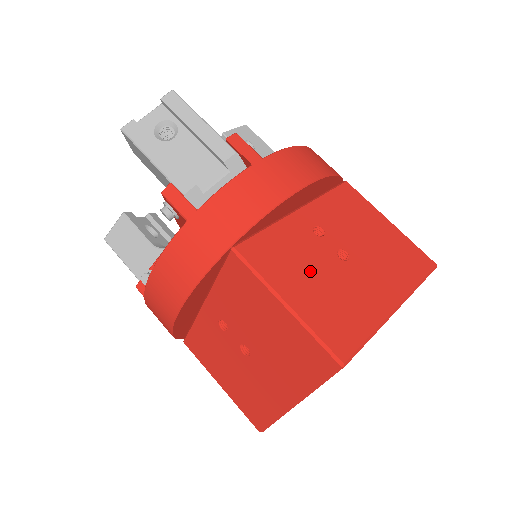
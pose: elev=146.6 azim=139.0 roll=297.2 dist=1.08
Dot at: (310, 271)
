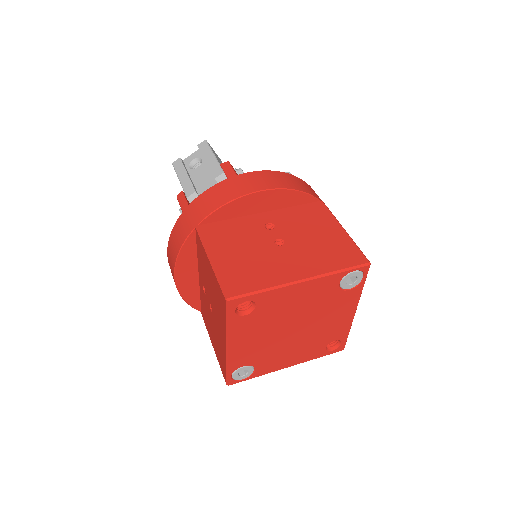
Dot at: (243, 246)
